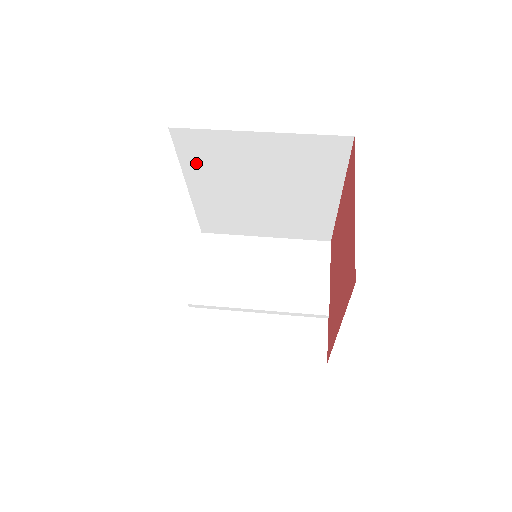
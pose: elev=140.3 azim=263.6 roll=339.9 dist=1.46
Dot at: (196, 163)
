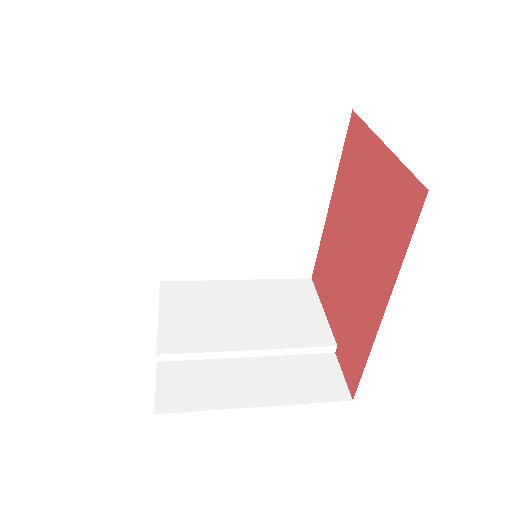
Dot at: (174, 159)
